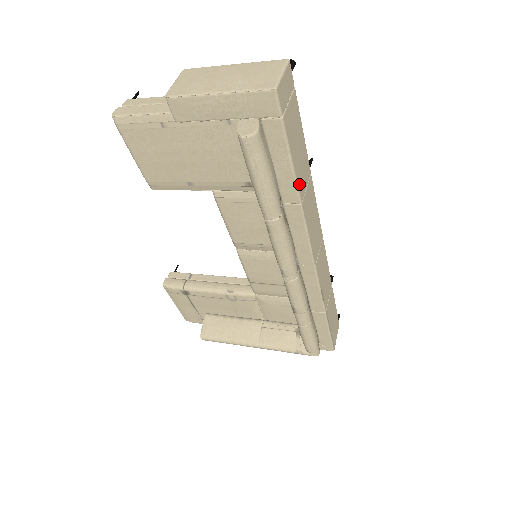
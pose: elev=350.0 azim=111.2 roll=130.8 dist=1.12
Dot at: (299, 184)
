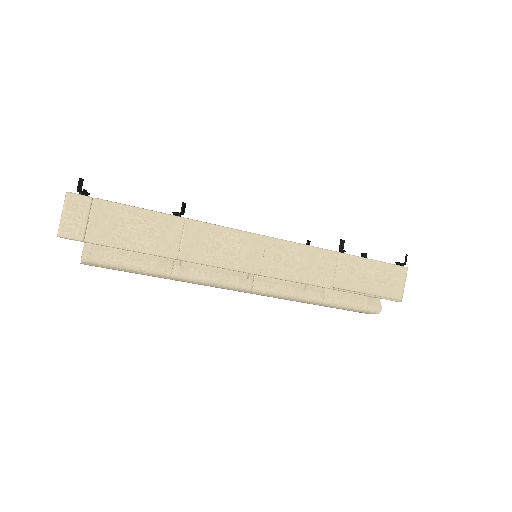
Dot at: (160, 251)
